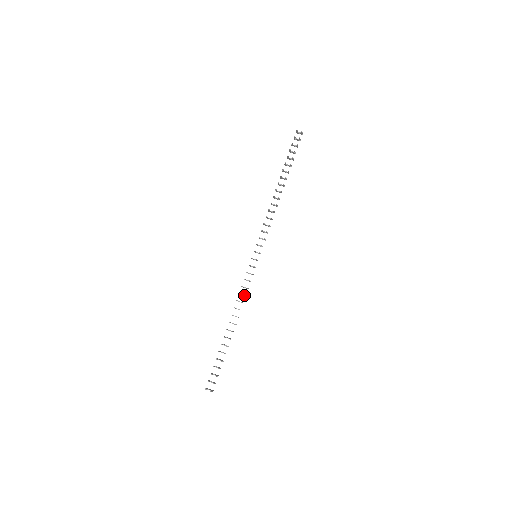
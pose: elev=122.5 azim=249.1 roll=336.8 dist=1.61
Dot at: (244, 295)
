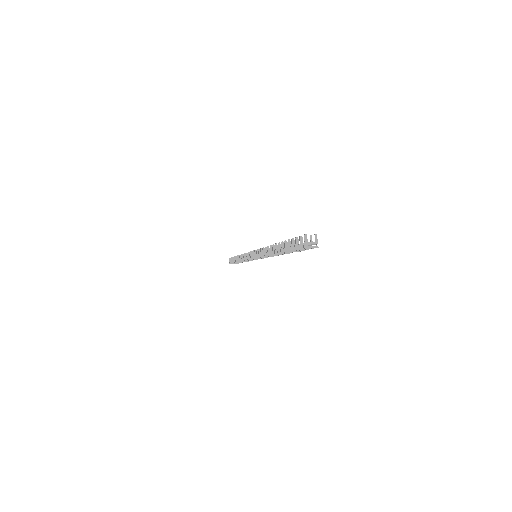
Dot at: occluded
